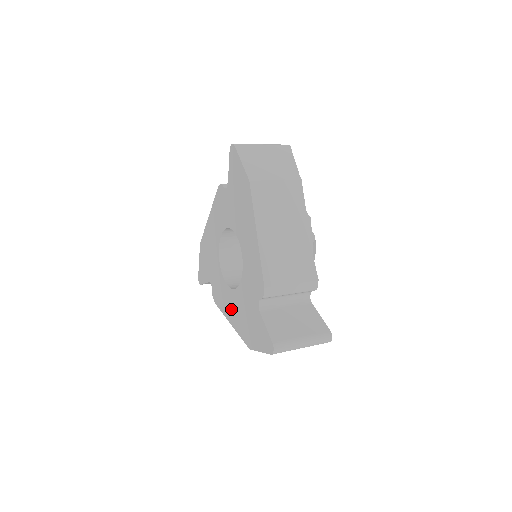
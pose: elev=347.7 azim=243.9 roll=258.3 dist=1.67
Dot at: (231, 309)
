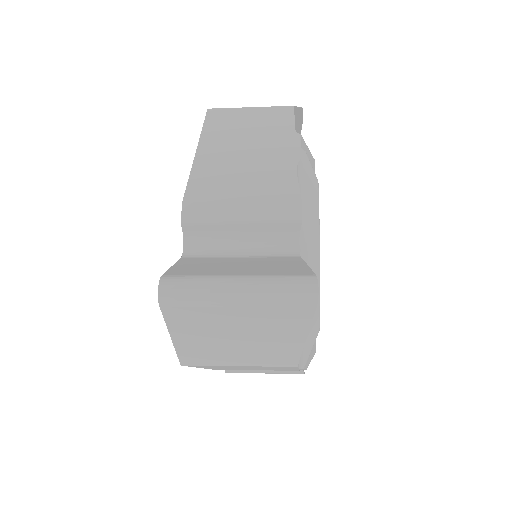
Dot at: occluded
